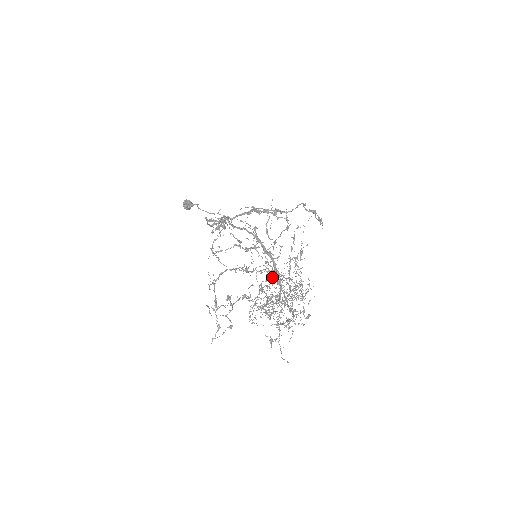
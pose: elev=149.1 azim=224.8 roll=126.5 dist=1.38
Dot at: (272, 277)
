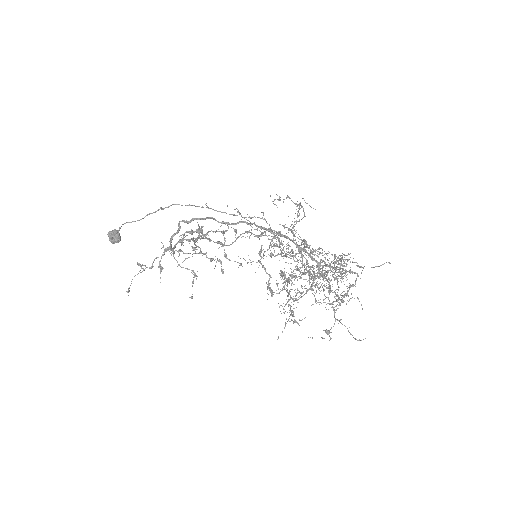
Dot at: (298, 260)
